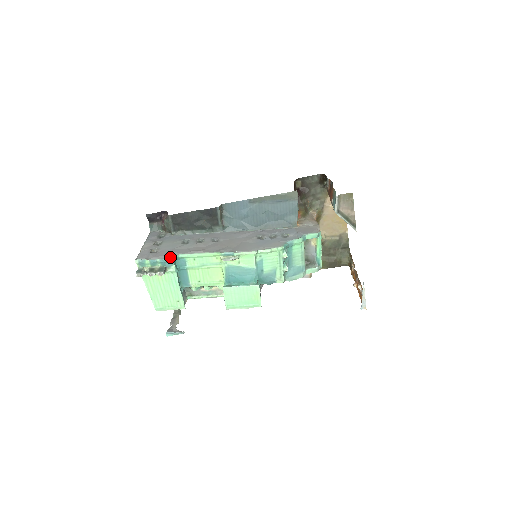
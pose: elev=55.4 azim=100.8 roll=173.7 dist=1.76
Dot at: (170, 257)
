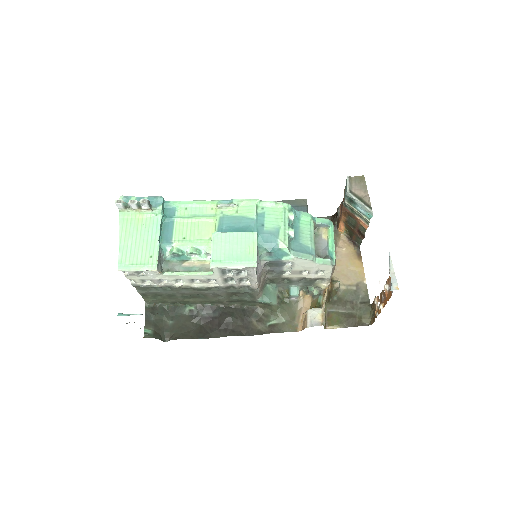
Dot at: (160, 197)
